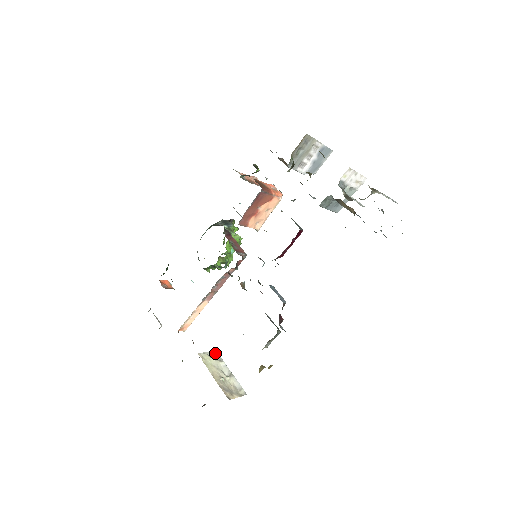
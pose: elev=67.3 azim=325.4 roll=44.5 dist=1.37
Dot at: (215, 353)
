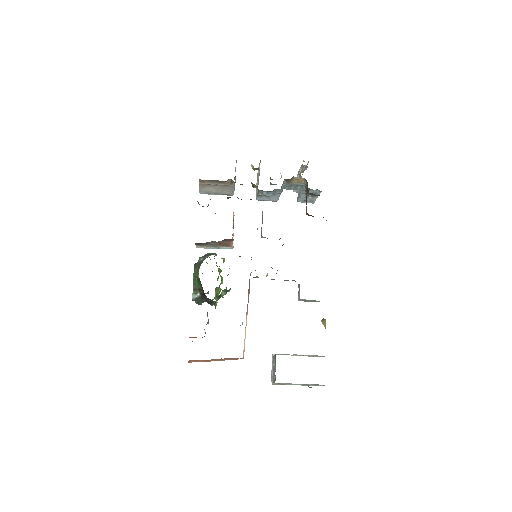
Dot at: (277, 354)
